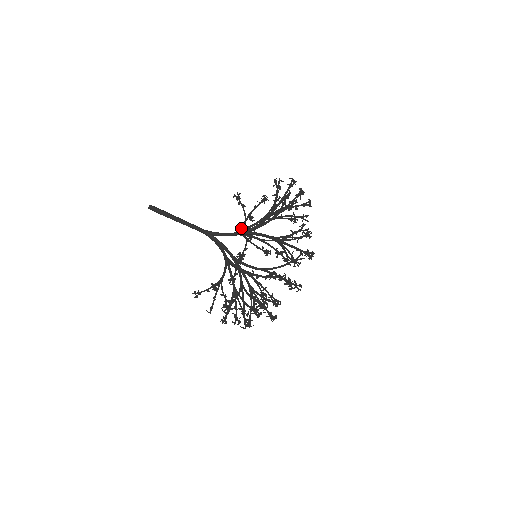
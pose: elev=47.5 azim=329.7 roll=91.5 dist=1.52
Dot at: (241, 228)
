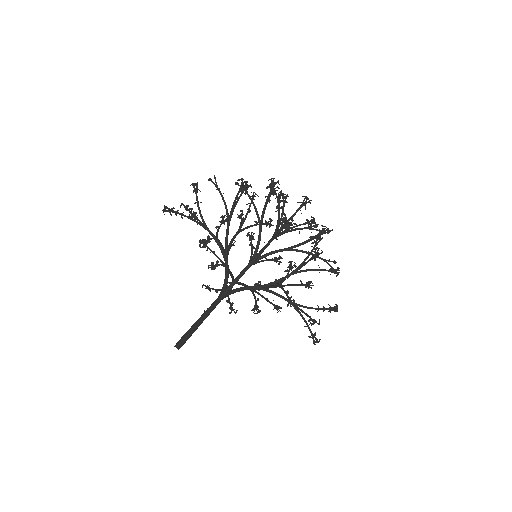
Dot at: (220, 246)
